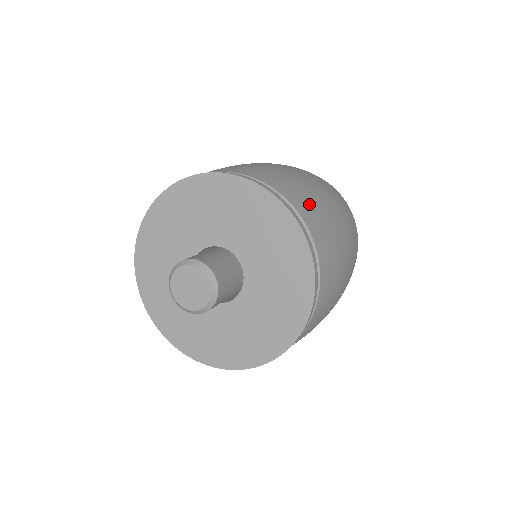
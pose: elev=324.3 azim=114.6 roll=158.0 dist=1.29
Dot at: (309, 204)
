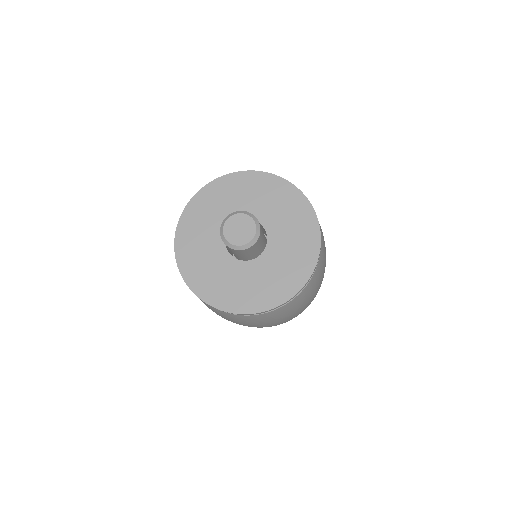
Dot at: occluded
